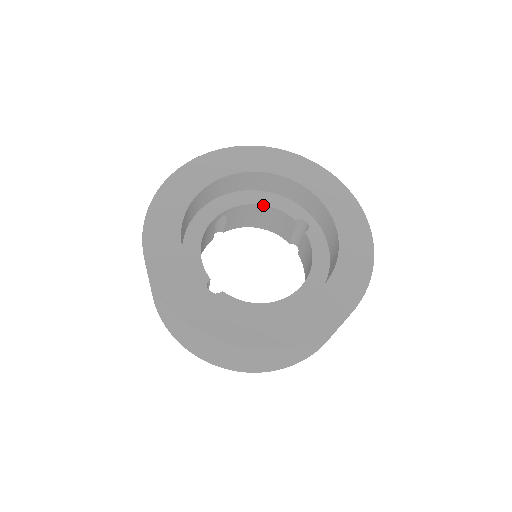
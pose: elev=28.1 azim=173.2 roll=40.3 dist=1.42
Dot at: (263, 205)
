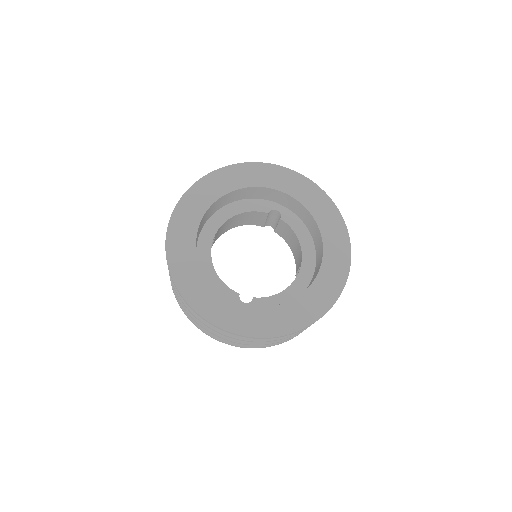
Dot at: (238, 214)
